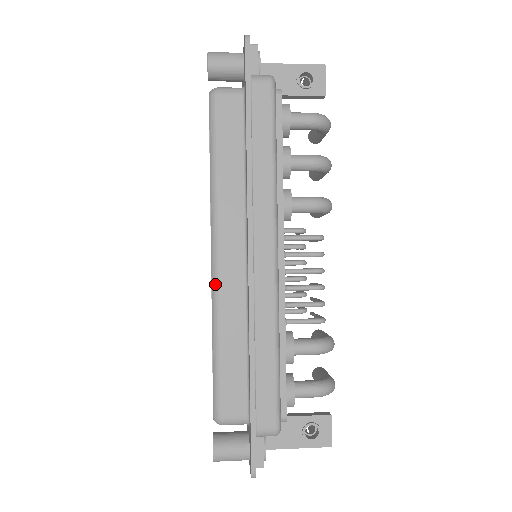
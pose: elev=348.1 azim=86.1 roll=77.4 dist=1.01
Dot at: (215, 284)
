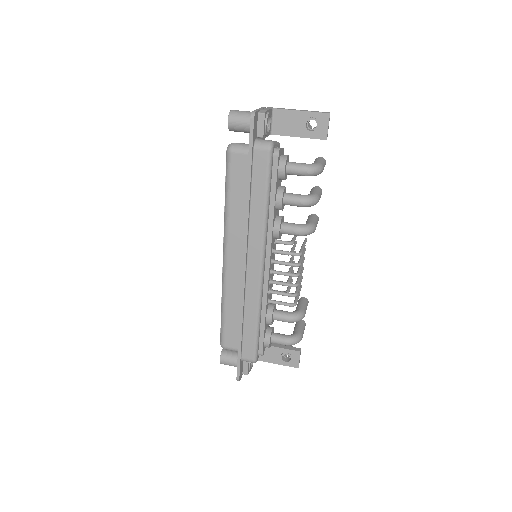
Dot at: (224, 275)
